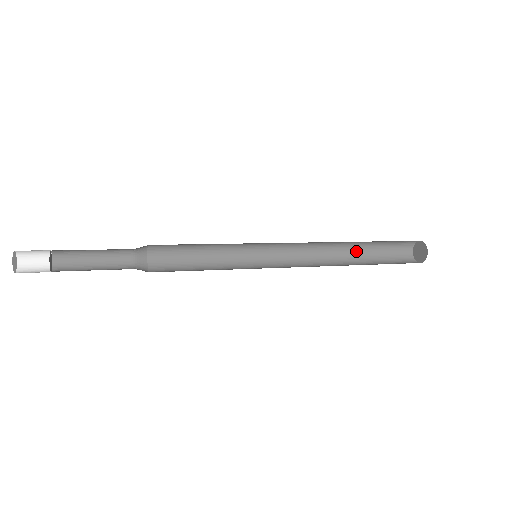
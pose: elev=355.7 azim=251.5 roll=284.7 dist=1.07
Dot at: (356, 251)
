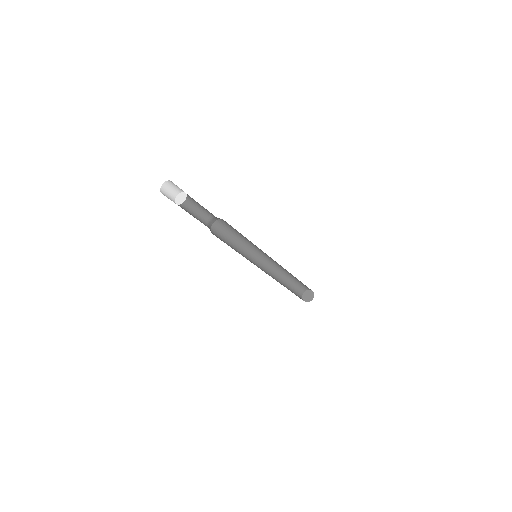
Dot at: (284, 285)
